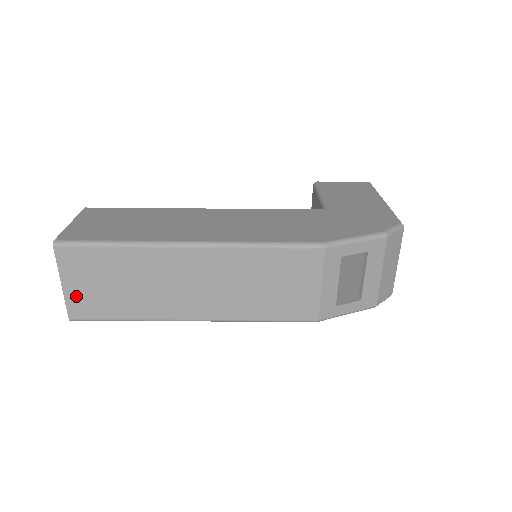
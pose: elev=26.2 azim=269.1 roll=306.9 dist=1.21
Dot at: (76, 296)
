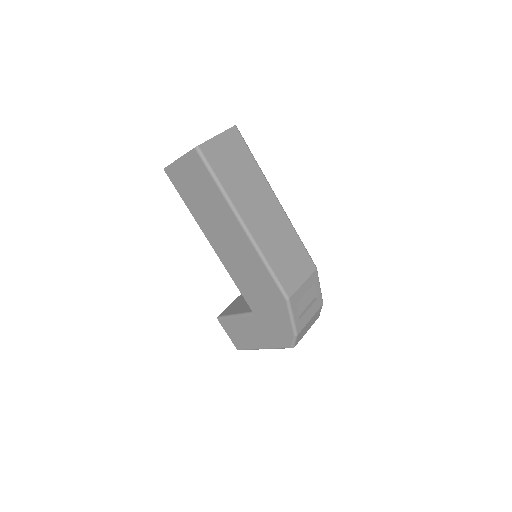
Dot at: (216, 146)
